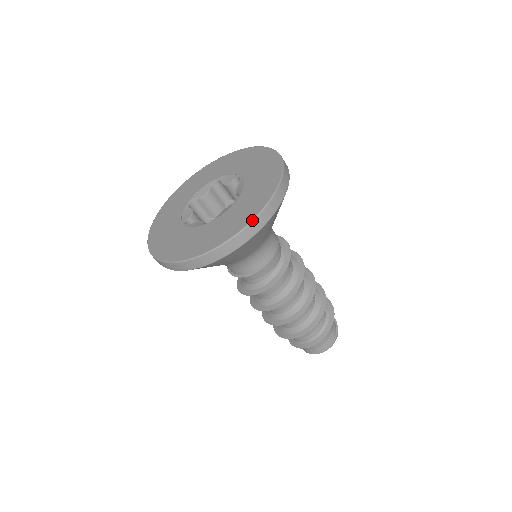
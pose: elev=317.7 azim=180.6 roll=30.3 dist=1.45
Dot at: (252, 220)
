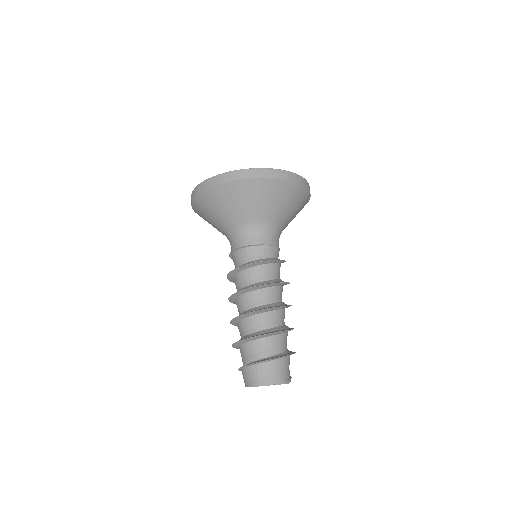
Dot at: (295, 173)
